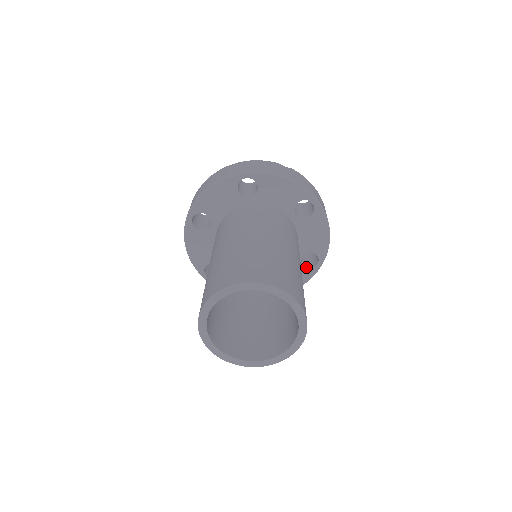
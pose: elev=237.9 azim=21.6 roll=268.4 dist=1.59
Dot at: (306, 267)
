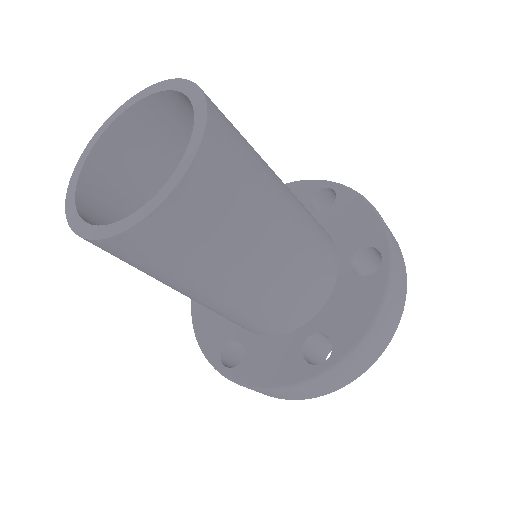
Dot at: (304, 358)
